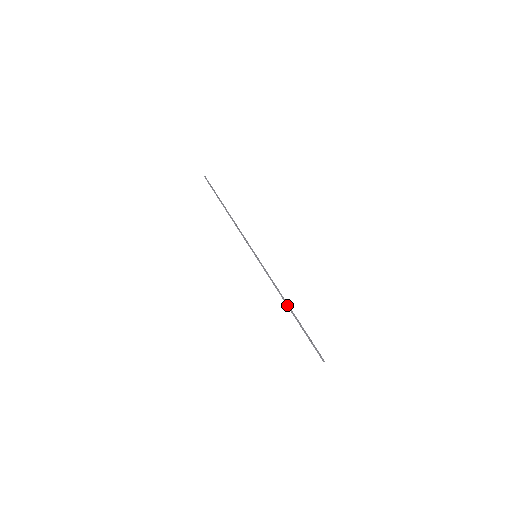
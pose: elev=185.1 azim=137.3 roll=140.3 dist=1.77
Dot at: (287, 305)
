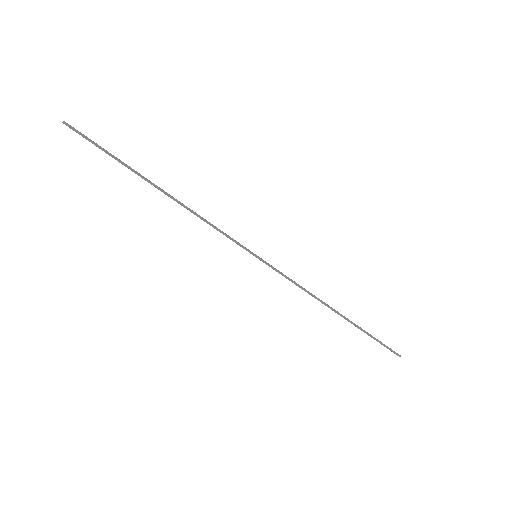
Dot at: (333, 310)
